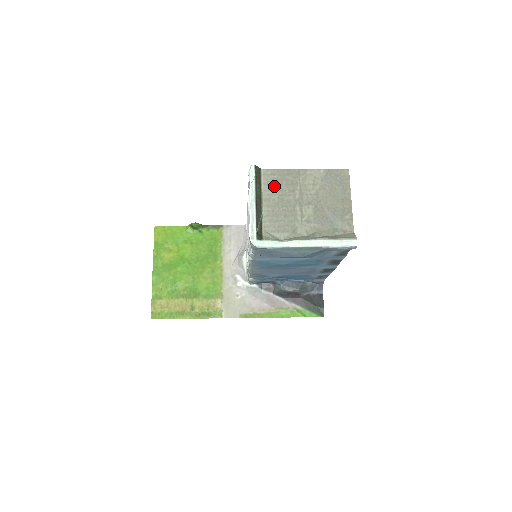
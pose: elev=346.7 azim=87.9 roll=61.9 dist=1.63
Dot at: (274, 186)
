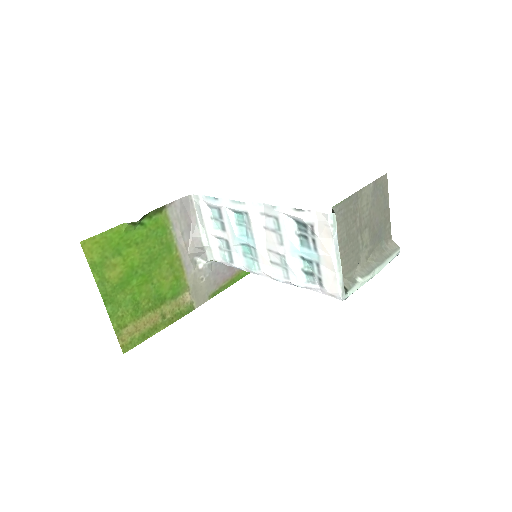
Dot at: (343, 223)
